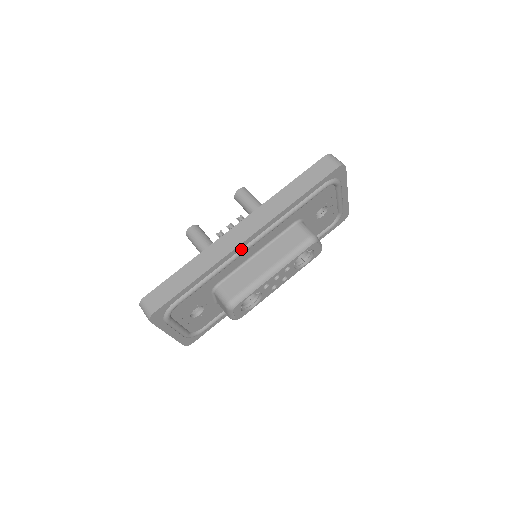
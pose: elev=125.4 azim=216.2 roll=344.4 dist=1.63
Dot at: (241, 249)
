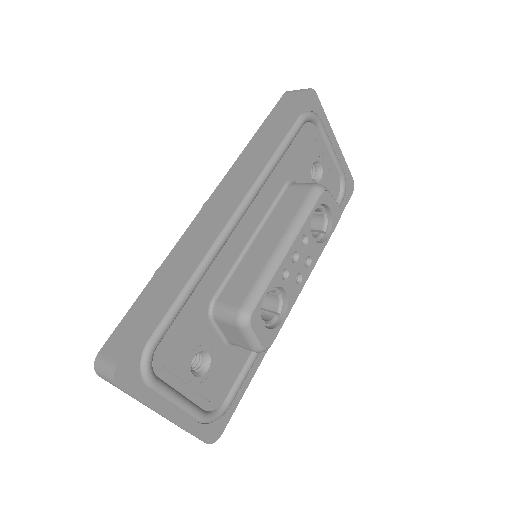
Dot at: (223, 228)
